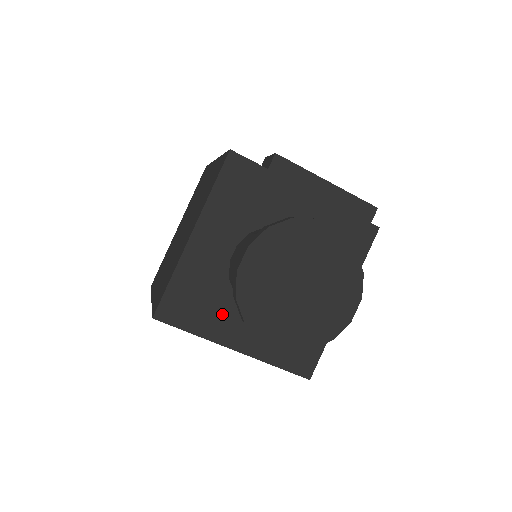
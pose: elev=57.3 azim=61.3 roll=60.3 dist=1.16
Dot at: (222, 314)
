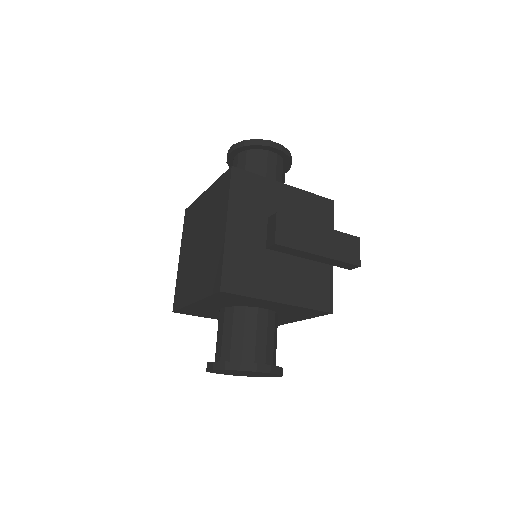
Dot at: (215, 315)
